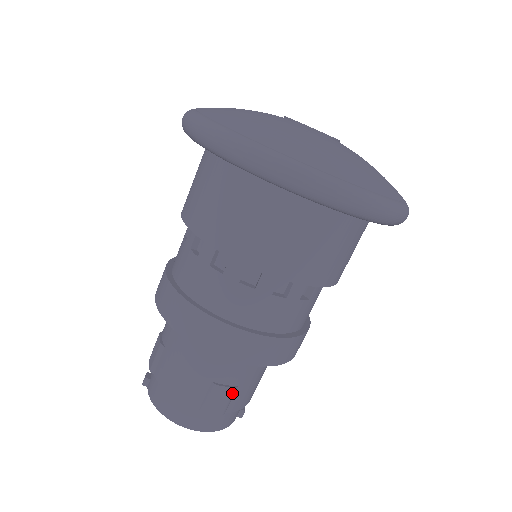
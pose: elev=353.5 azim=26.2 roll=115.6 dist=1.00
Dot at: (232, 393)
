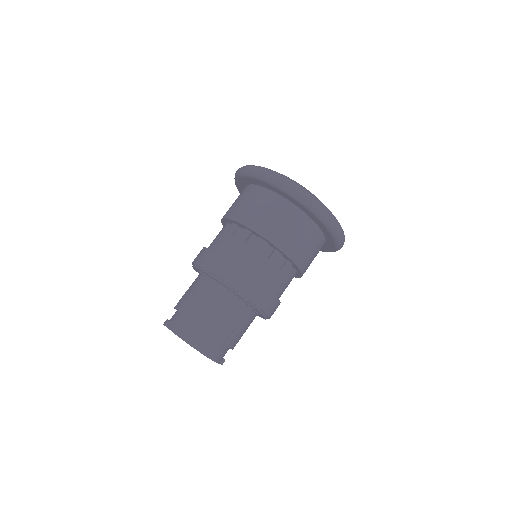
Dot at: (234, 329)
